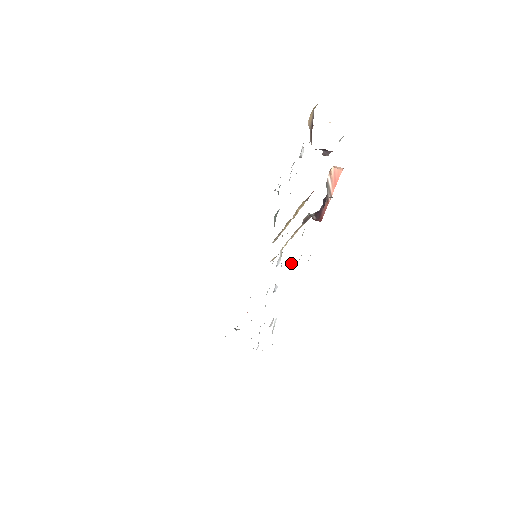
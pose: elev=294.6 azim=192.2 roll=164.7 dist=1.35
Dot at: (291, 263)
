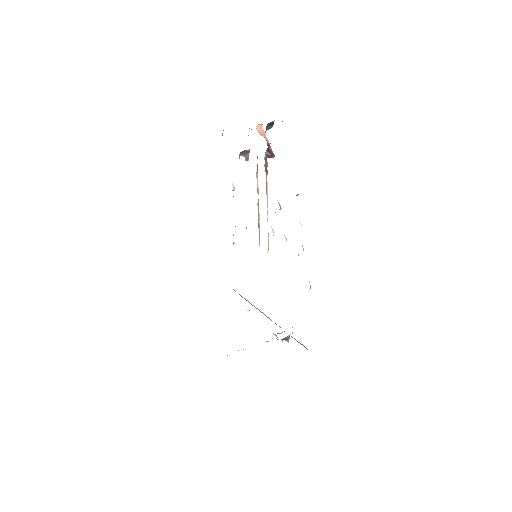
Dot at: (280, 205)
